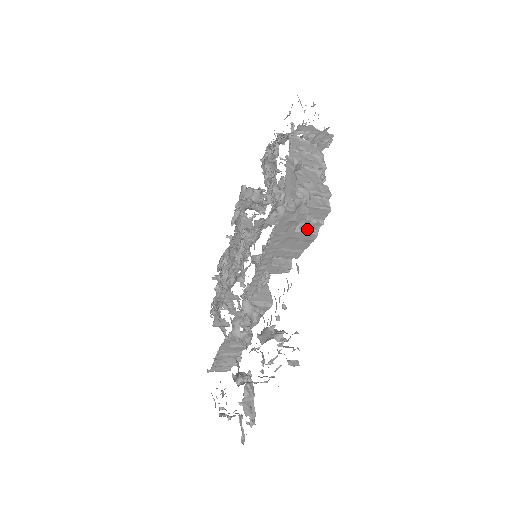
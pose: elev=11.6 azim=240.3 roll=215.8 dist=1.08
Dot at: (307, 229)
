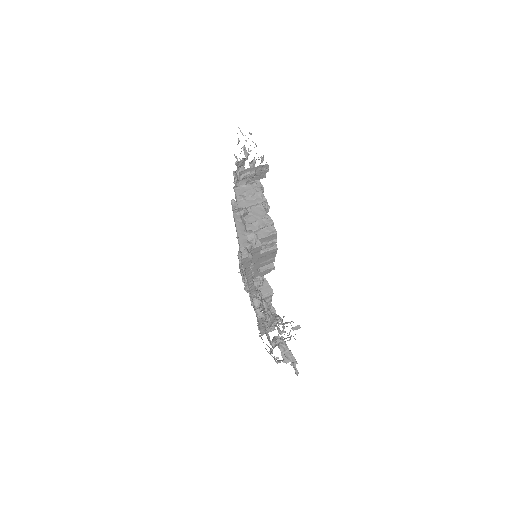
Dot at: (268, 248)
